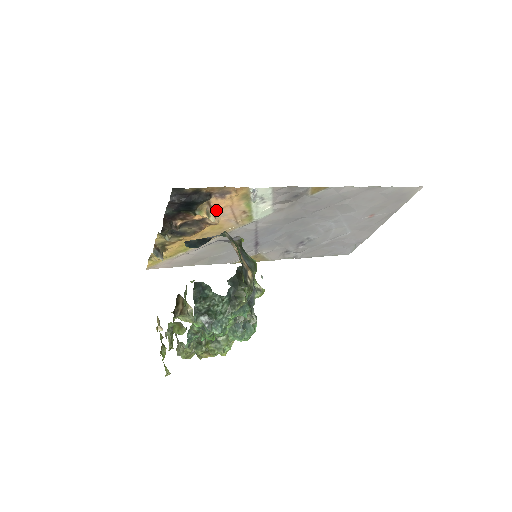
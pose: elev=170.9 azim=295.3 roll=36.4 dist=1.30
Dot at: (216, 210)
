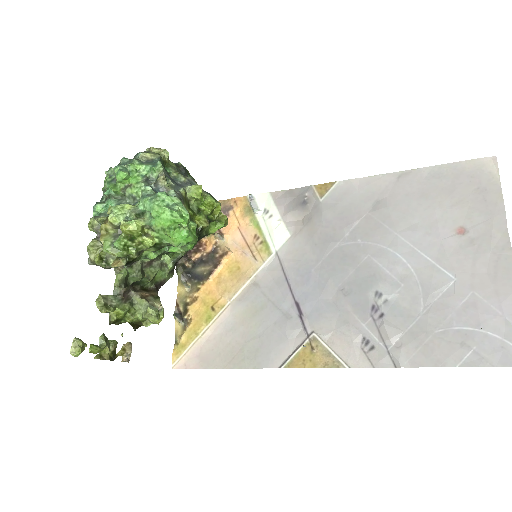
Dot at: (225, 234)
